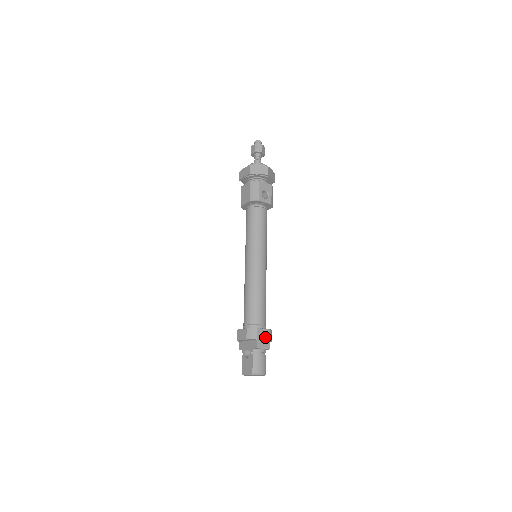
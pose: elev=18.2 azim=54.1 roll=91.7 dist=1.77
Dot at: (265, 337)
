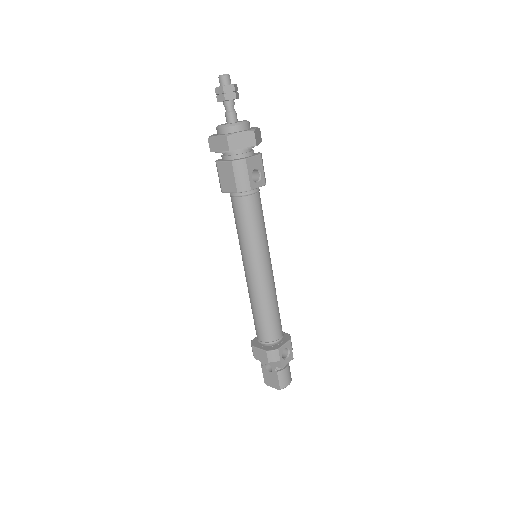
Dot at: (286, 349)
